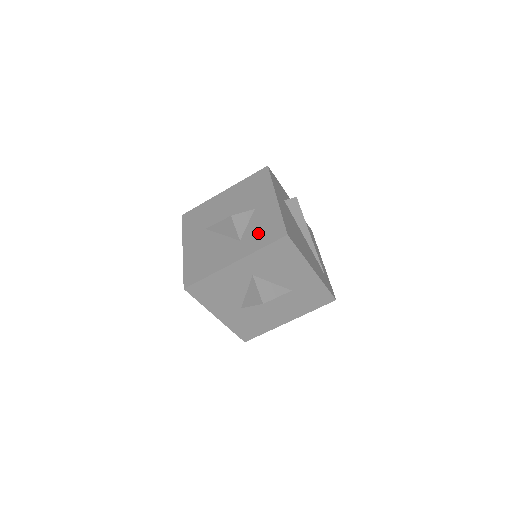
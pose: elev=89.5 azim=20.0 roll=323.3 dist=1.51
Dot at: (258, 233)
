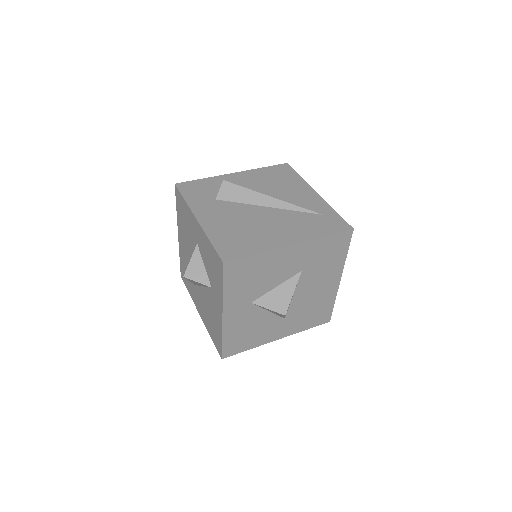
Dot at: (212, 272)
